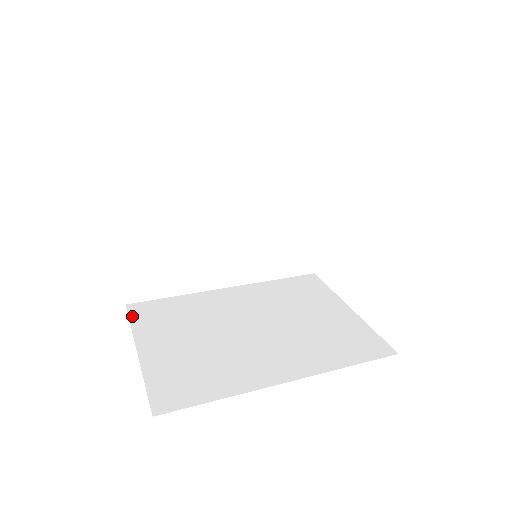
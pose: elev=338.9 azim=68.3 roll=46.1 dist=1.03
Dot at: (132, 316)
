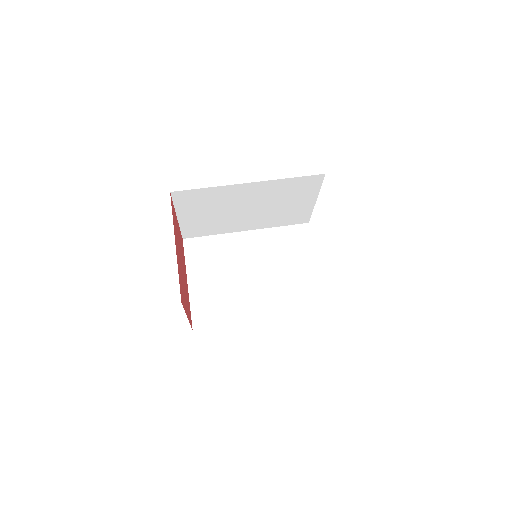
Dot at: (186, 251)
